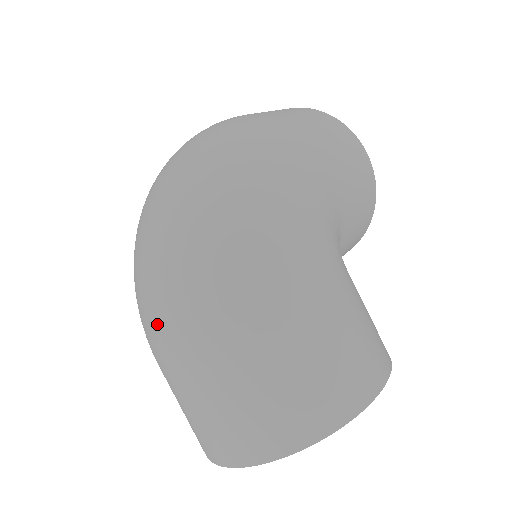
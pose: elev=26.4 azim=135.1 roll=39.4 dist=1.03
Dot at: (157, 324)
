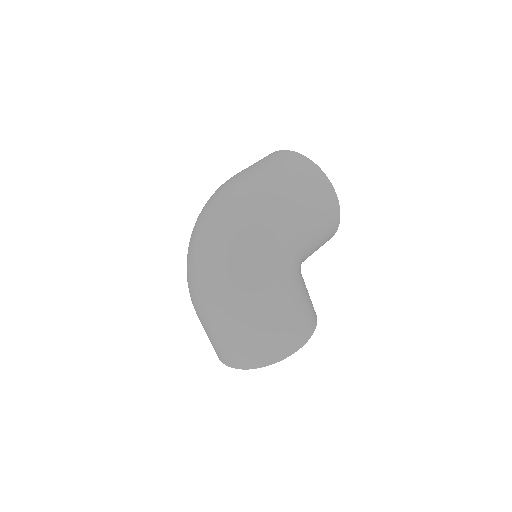
Dot at: (196, 302)
